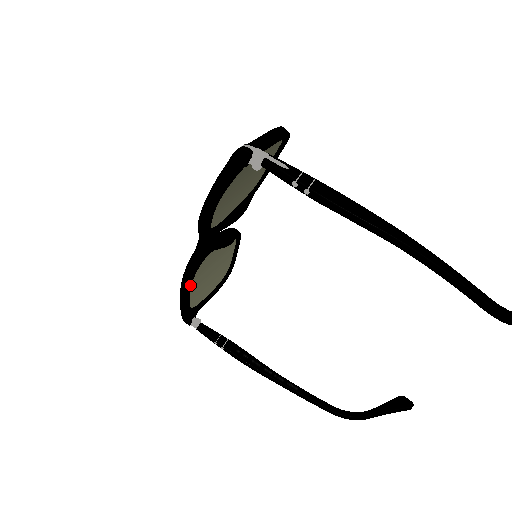
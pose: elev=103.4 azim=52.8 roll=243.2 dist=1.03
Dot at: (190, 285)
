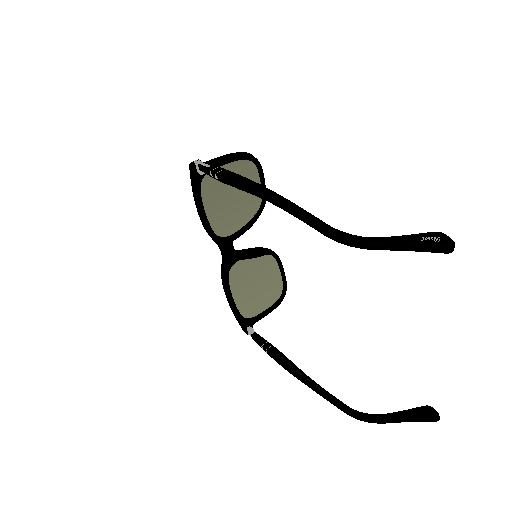
Dot at: (229, 291)
